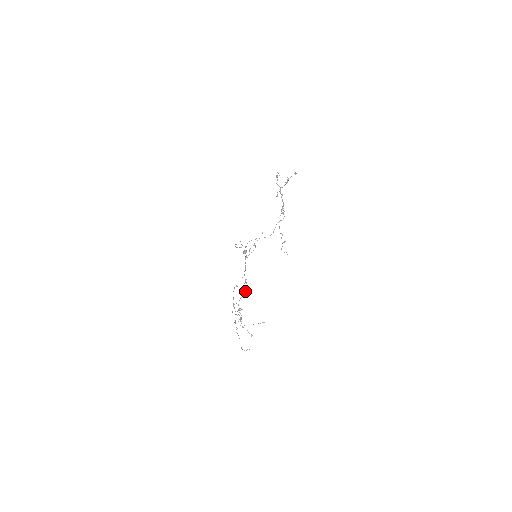
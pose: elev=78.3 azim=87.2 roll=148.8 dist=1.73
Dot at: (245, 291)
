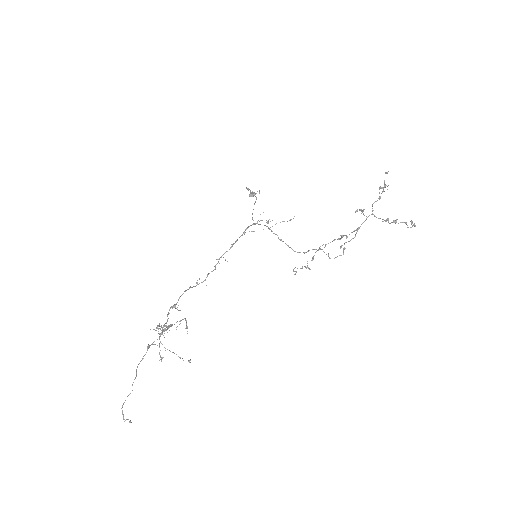
Dot at: (204, 280)
